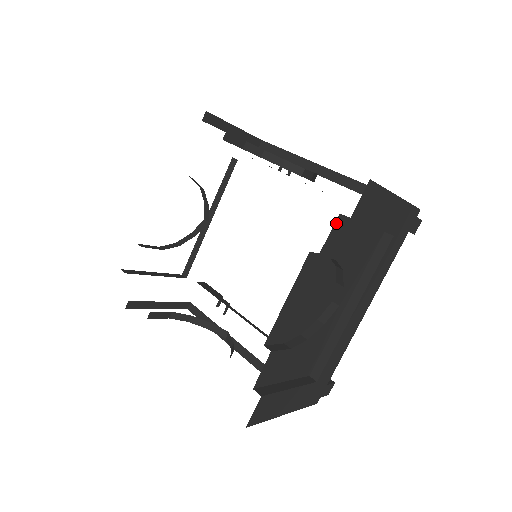
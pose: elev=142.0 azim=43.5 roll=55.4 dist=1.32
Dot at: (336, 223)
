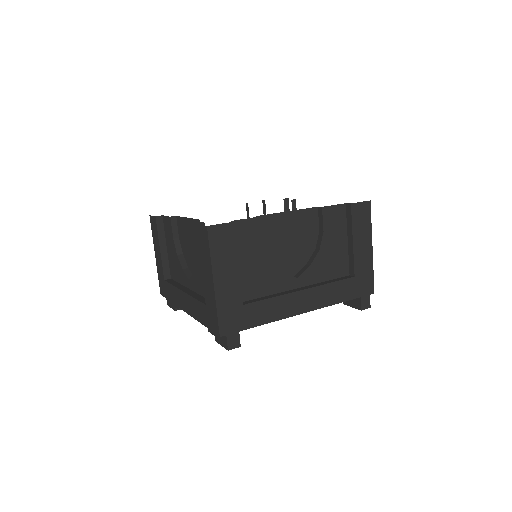
Dot at: (341, 206)
